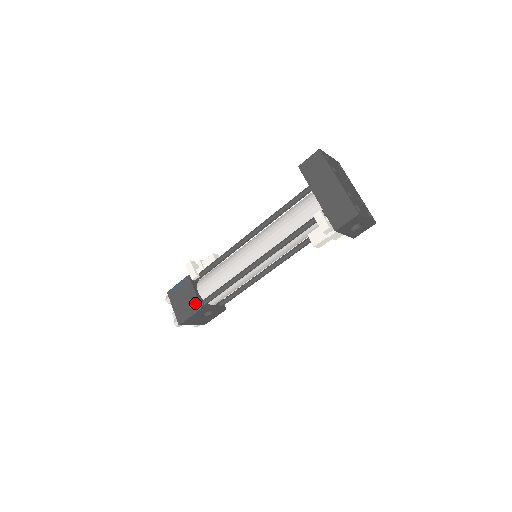
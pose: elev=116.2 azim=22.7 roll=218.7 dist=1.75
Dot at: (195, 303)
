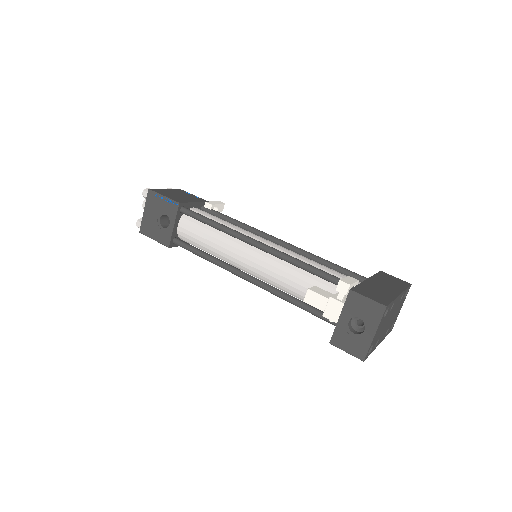
Dot at: (182, 200)
